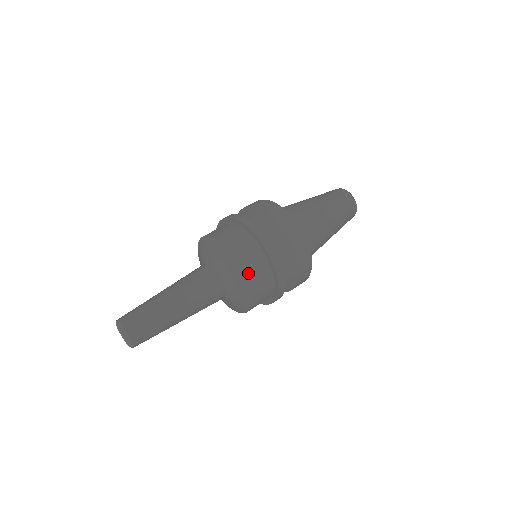
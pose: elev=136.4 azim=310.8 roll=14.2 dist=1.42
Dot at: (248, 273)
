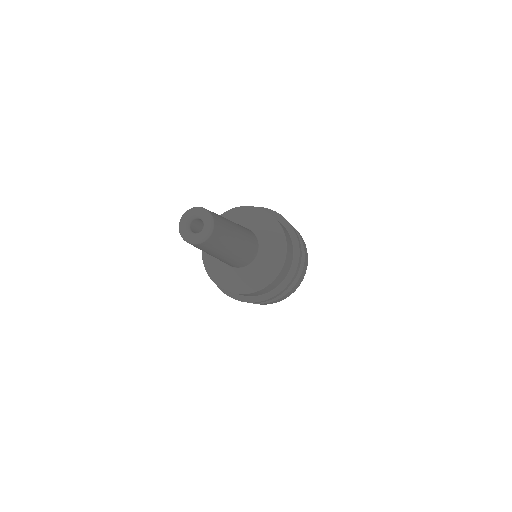
Dot at: (284, 230)
